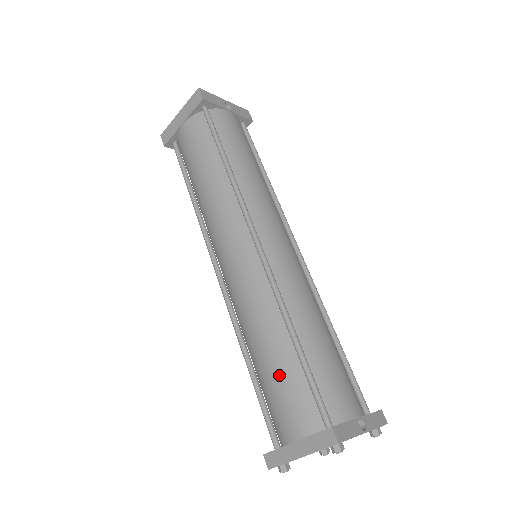
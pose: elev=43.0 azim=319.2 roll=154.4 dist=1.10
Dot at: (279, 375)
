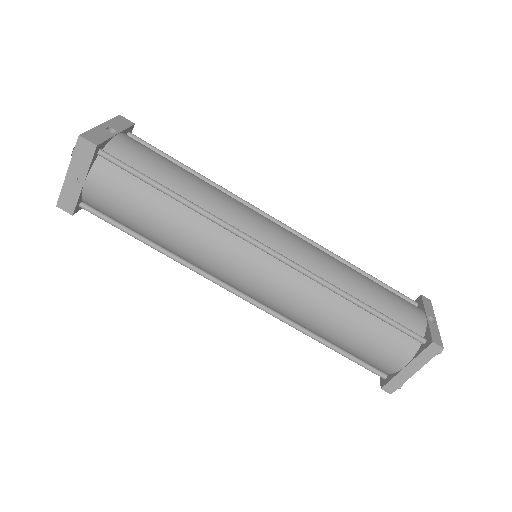
Dot at: (365, 336)
